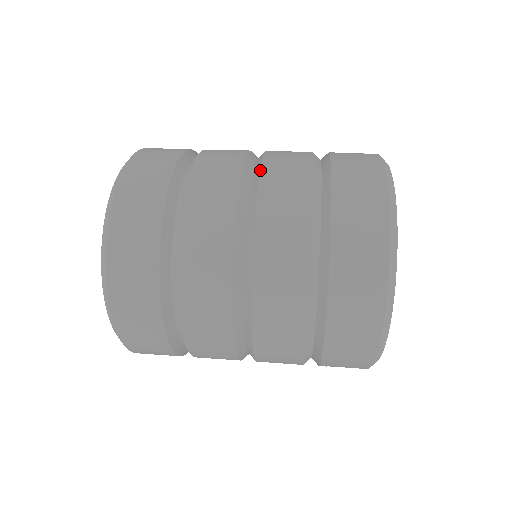
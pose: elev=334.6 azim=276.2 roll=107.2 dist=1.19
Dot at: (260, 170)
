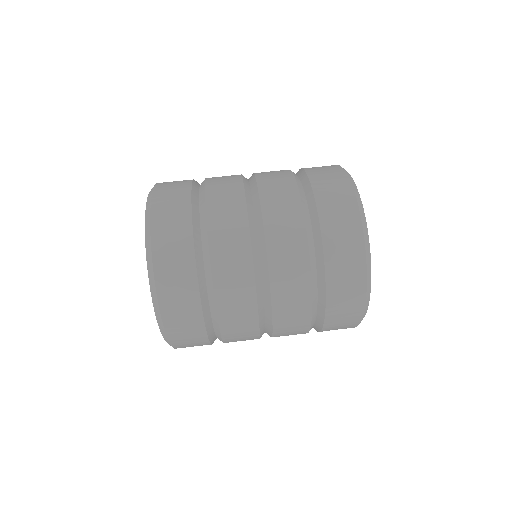
Dot at: (266, 252)
